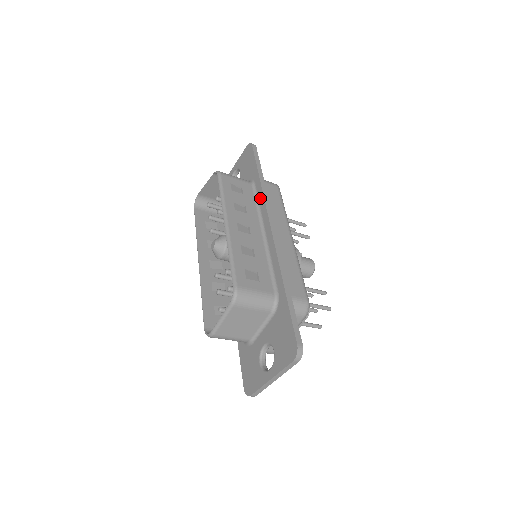
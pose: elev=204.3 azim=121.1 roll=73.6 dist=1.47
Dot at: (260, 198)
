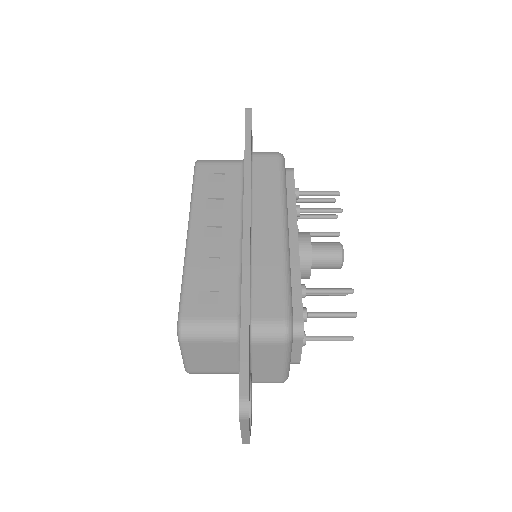
Dot at: (243, 182)
